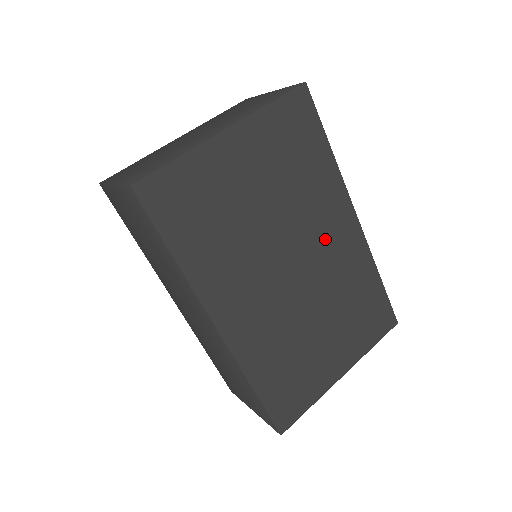
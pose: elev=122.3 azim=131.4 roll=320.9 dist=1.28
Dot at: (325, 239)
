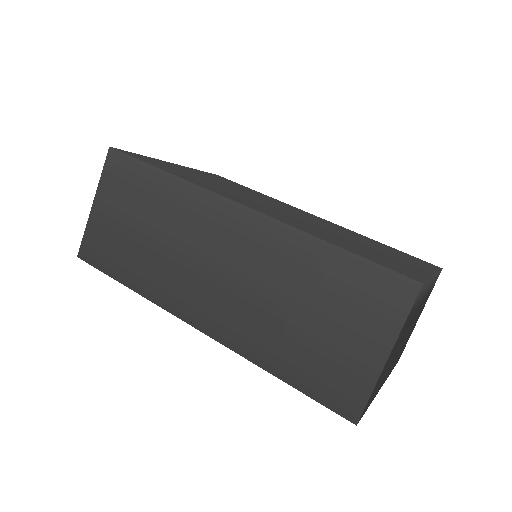
Dot at: (300, 213)
